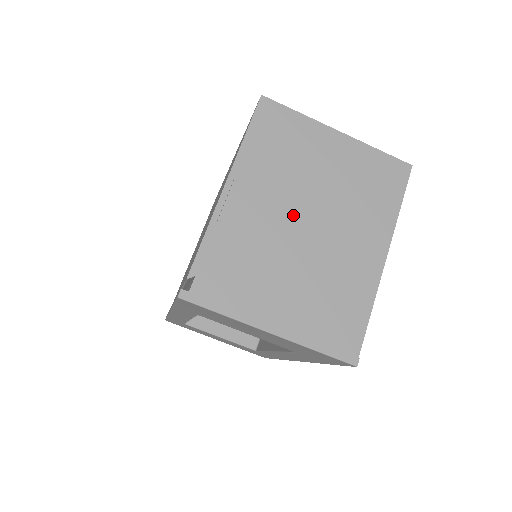
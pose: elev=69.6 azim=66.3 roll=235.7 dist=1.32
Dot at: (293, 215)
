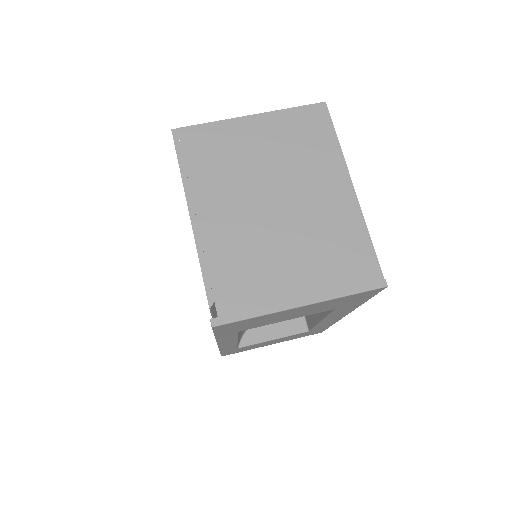
Dot at: (258, 204)
